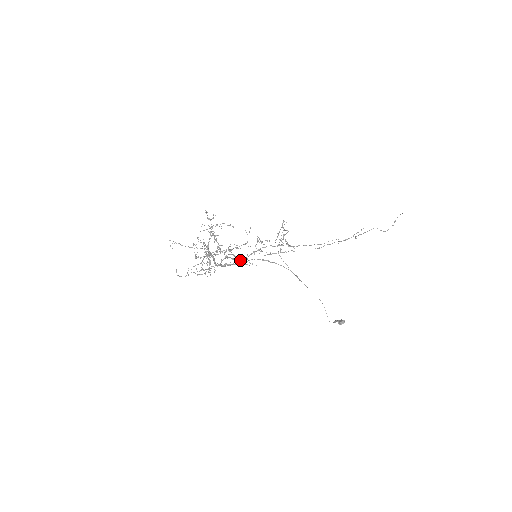
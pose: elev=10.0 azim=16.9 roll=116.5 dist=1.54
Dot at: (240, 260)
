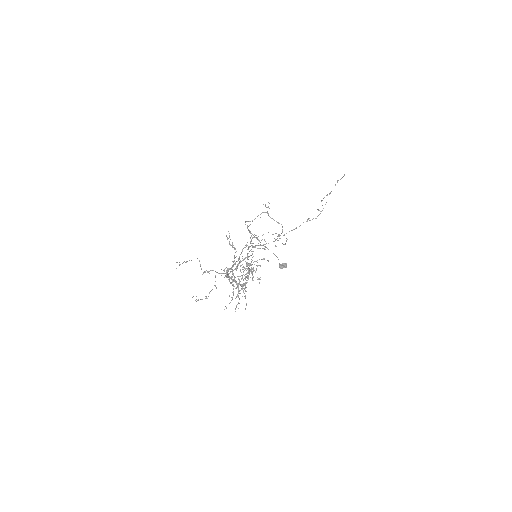
Dot at: (249, 268)
